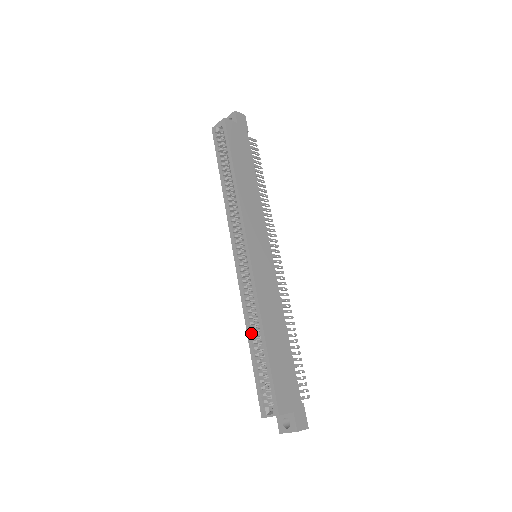
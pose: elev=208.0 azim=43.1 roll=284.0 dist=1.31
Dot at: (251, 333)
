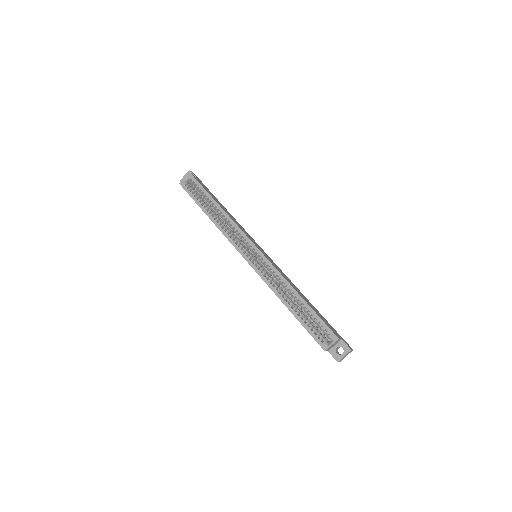
Dot at: (285, 301)
